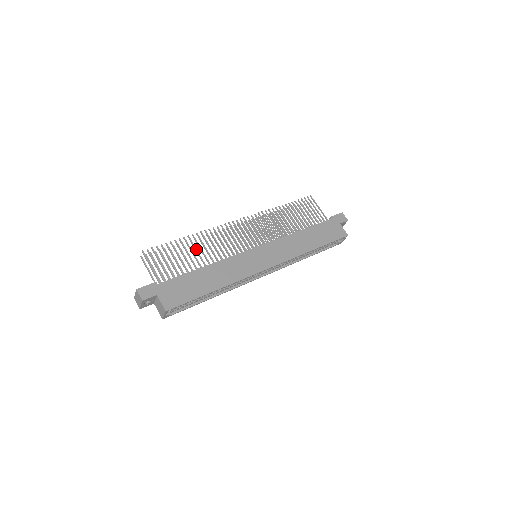
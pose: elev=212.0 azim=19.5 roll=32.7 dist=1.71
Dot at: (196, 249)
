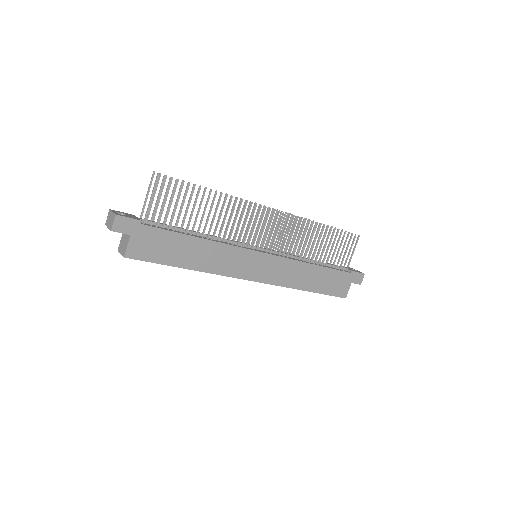
Dot at: occluded
